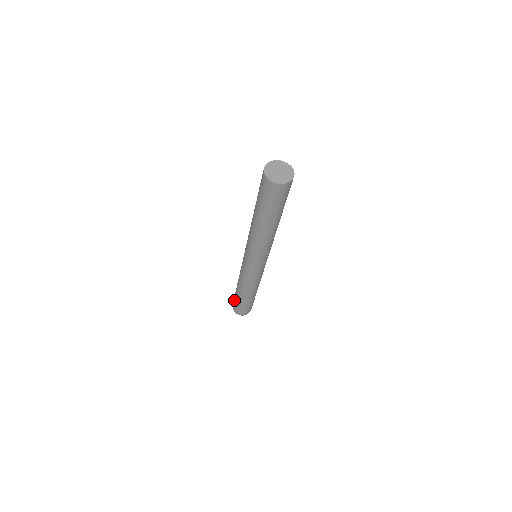
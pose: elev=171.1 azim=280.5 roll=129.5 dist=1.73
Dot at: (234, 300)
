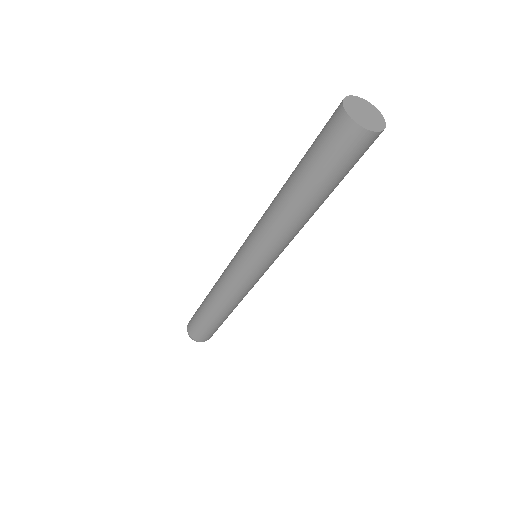
Dot at: (198, 326)
